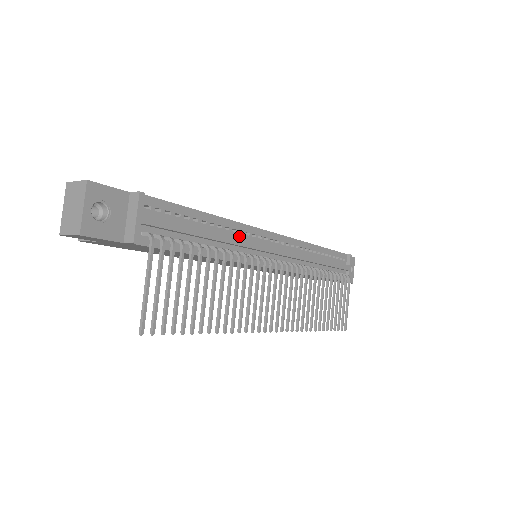
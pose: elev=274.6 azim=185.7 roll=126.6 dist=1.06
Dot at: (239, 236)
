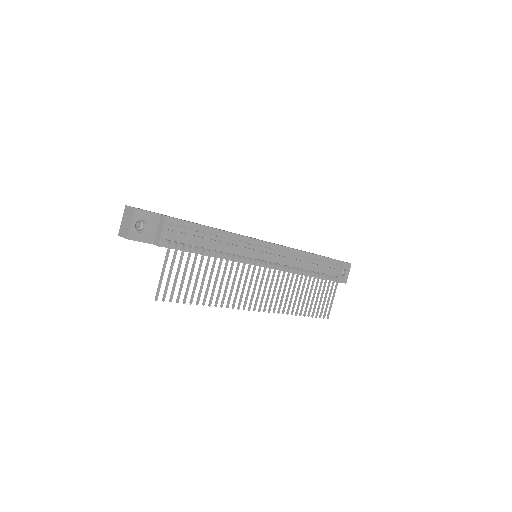
Dot at: (238, 244)
